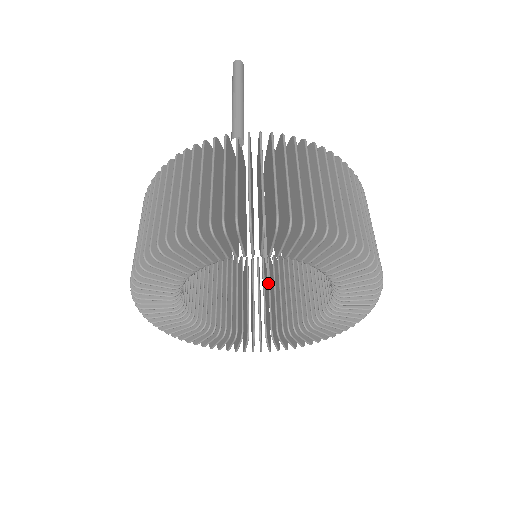
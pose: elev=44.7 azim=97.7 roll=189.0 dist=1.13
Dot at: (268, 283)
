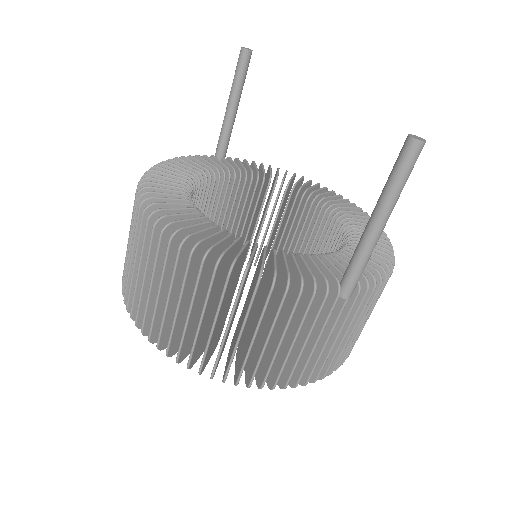
Dot at: (231, 210)
